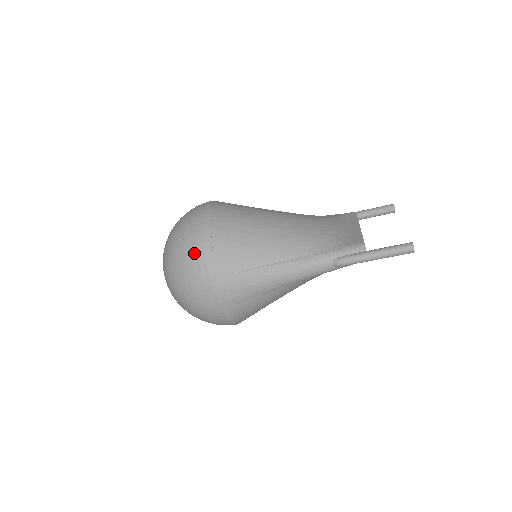
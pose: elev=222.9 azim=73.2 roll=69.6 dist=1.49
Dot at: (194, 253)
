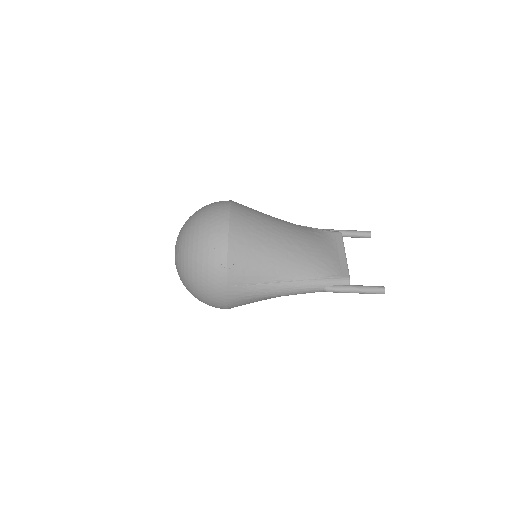
Dot at: (217, 263)
